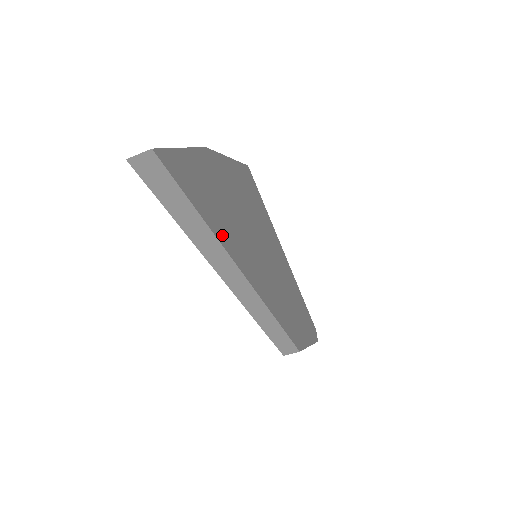
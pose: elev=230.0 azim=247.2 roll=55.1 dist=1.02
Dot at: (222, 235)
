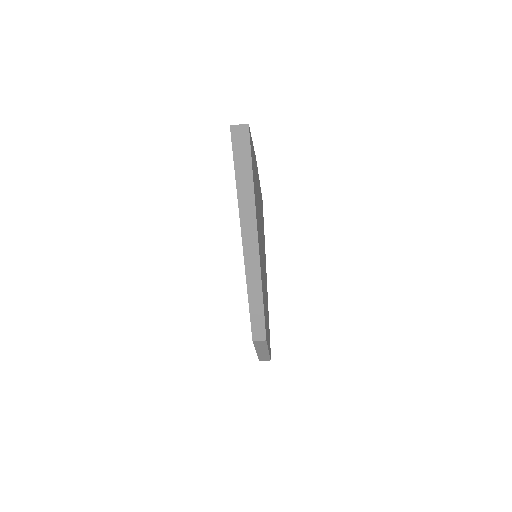
Dot at: (256, 209)
